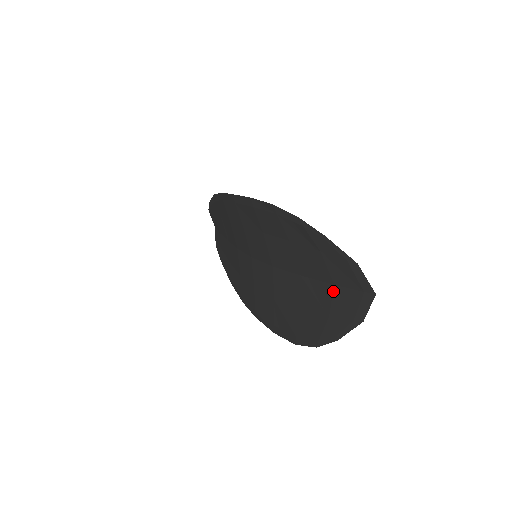
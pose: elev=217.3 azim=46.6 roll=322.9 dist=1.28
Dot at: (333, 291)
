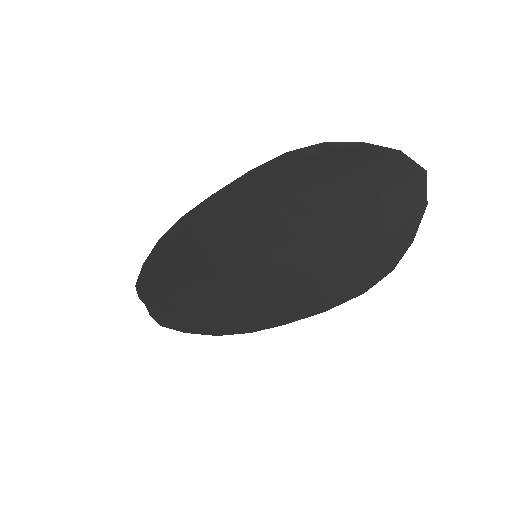
Dot at: (382, 201)
